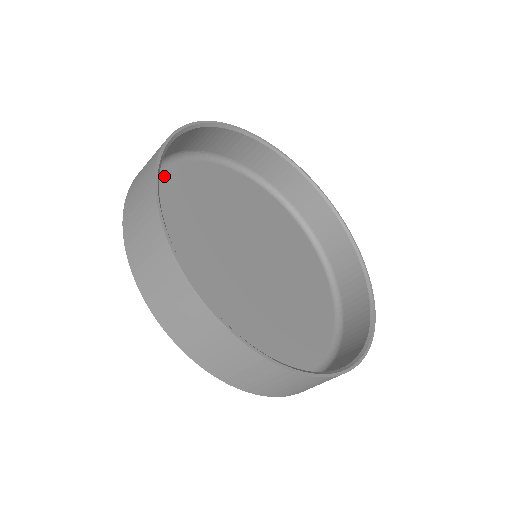
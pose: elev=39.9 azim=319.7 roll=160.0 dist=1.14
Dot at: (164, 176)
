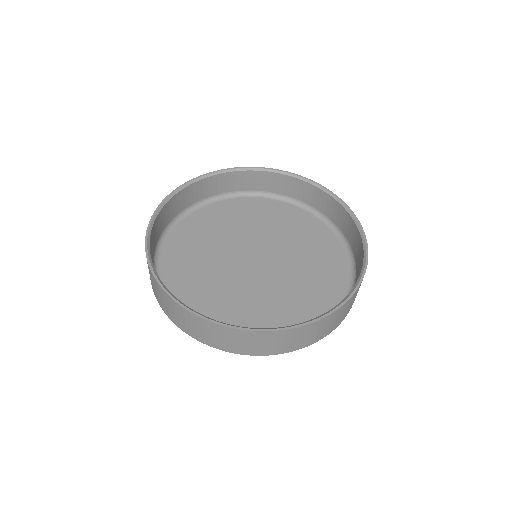
Dot at: occluded
